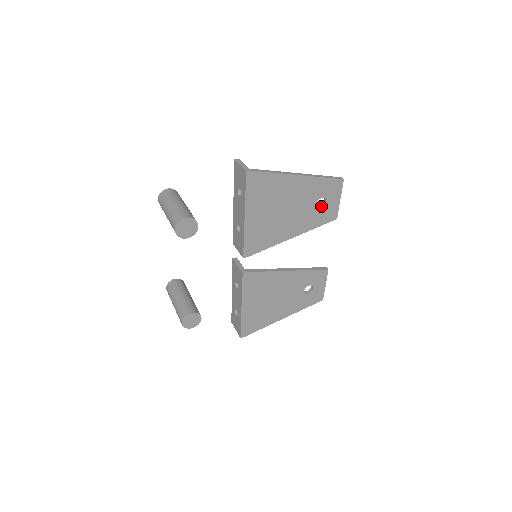
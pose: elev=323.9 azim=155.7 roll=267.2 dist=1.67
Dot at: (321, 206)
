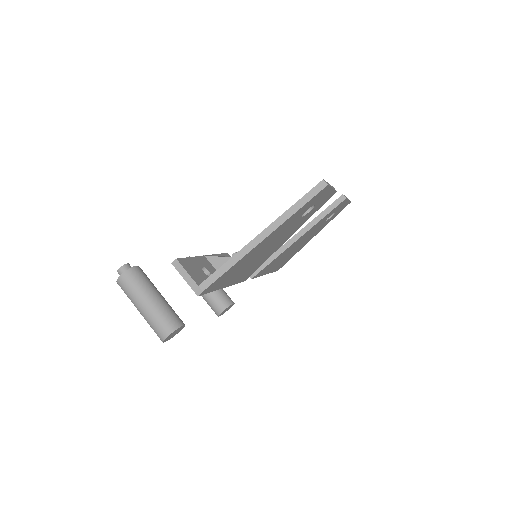
Dot at: occluded
